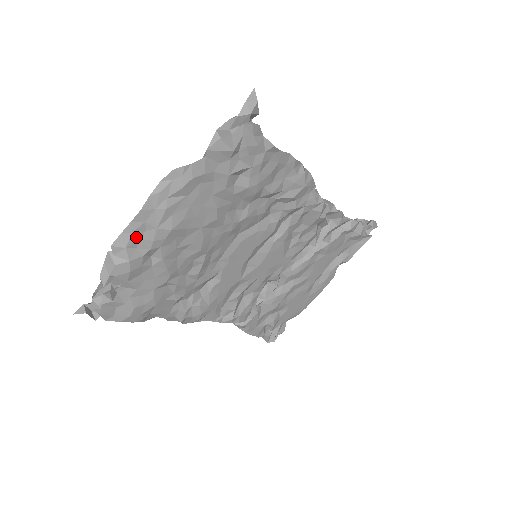
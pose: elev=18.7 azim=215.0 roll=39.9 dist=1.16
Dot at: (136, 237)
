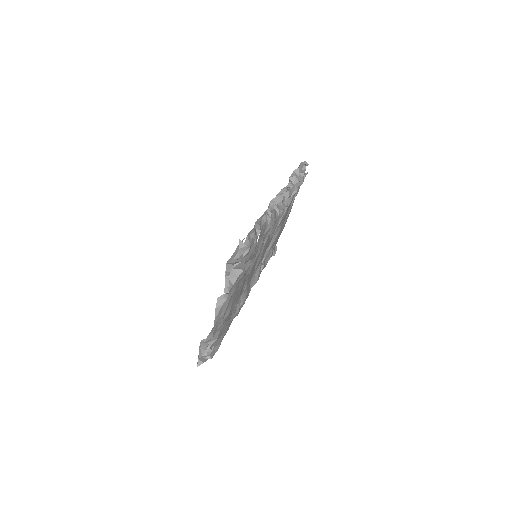
Dot at: (215, 331)
